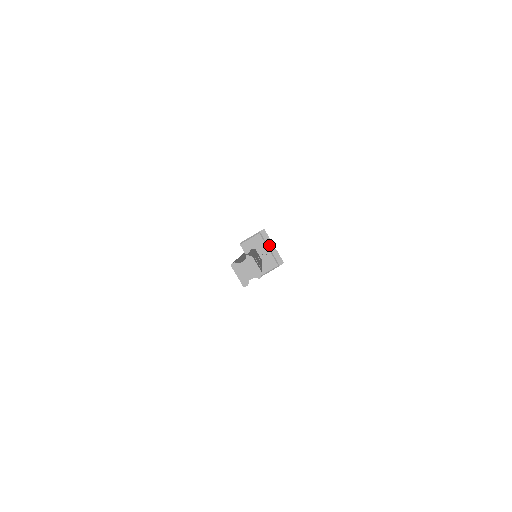
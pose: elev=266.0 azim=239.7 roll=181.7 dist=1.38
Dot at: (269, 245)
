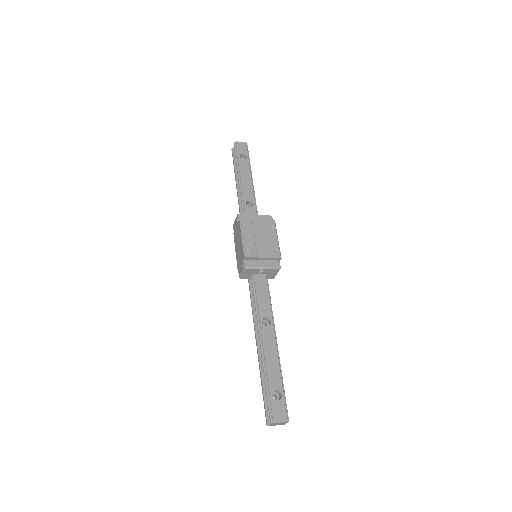
Dot at: (259, 259)
